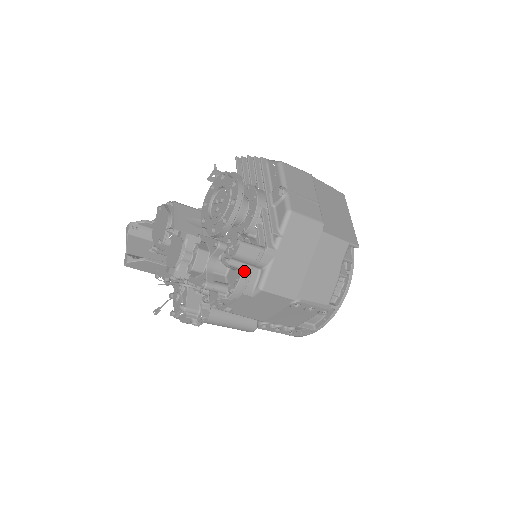
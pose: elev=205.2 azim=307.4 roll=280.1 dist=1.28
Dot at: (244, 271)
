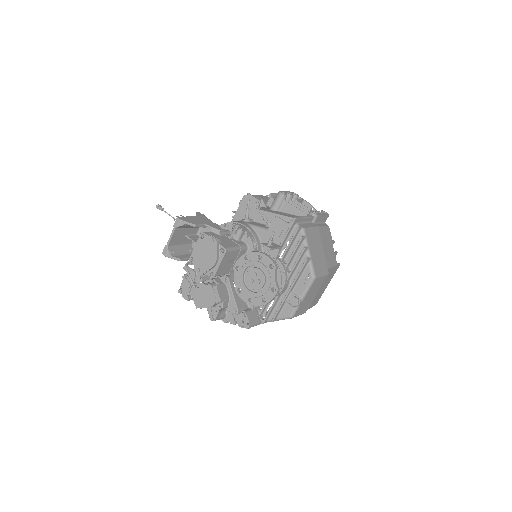
Dot at: occluded
